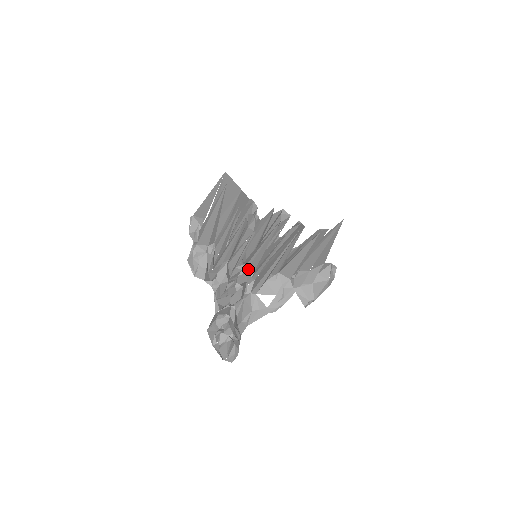
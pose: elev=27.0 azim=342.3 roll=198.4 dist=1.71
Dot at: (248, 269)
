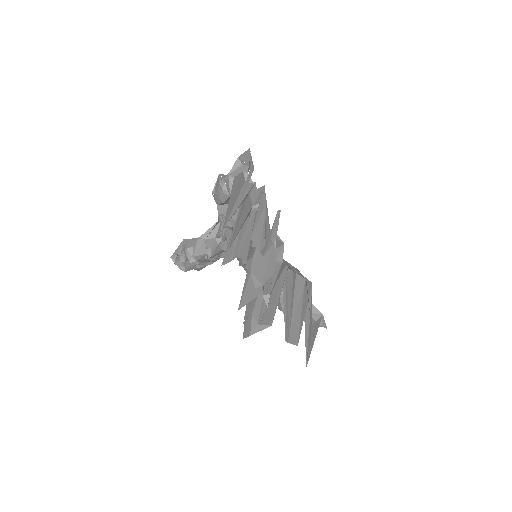
Dot at: occluded
